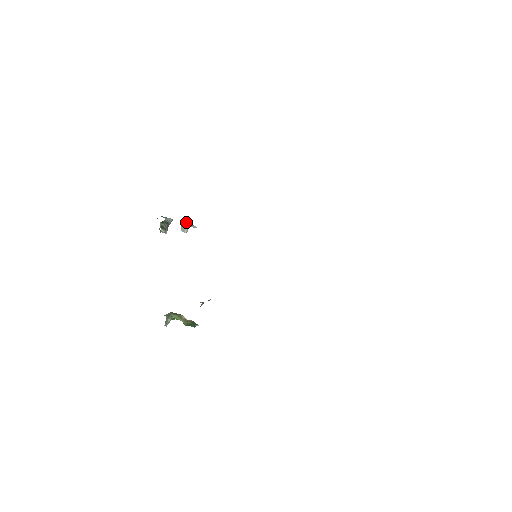
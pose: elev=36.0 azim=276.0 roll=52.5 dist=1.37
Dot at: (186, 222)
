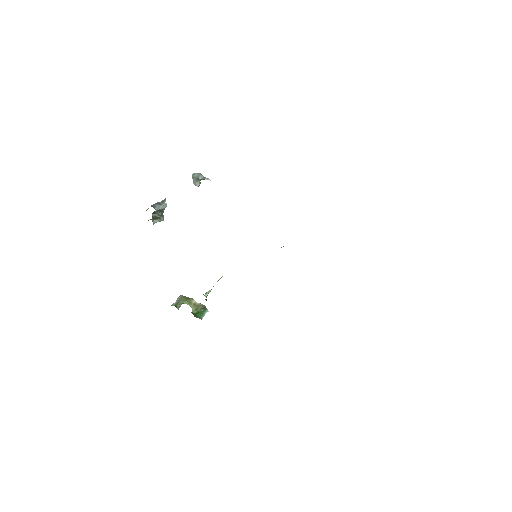
Dot at: (197, 175)
